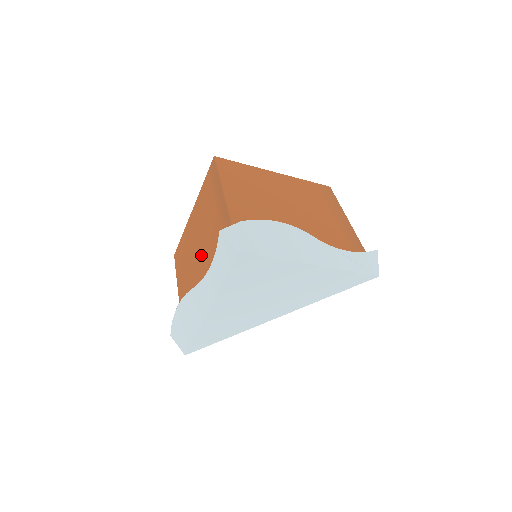
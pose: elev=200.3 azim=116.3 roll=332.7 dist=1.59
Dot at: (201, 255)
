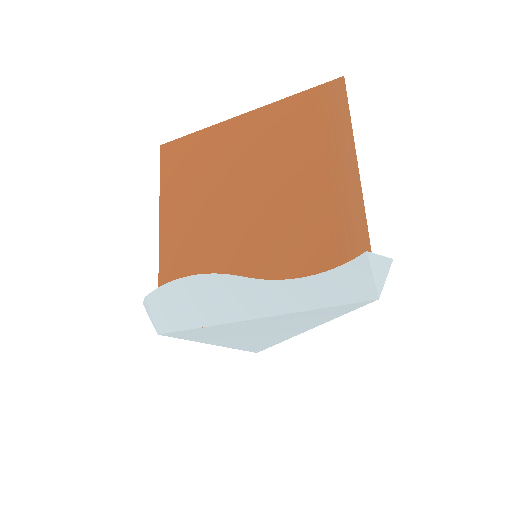
Dot at: occluded
